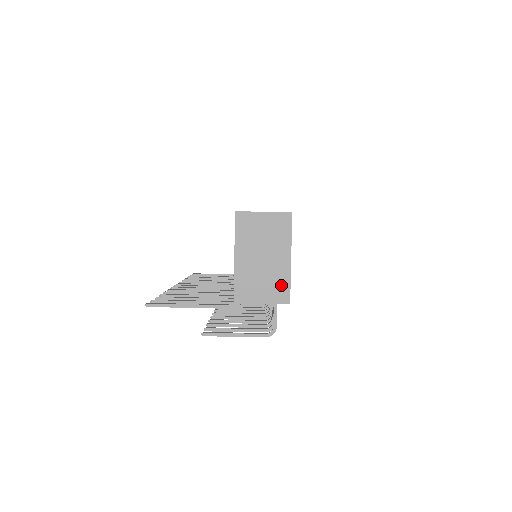
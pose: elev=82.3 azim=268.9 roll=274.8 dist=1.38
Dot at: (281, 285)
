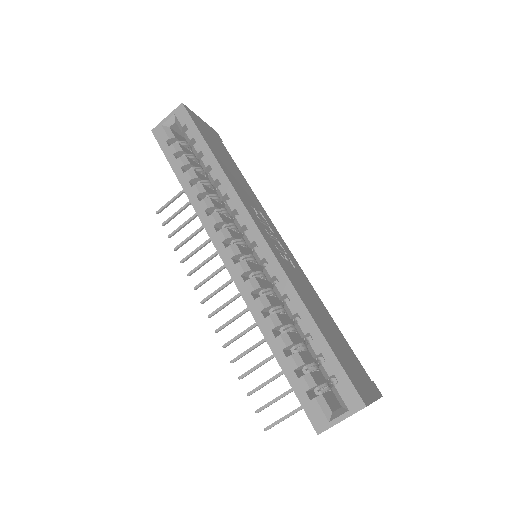
Dot at: occluded
